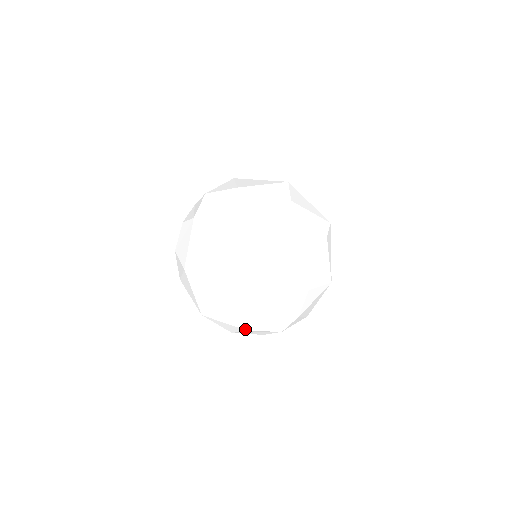
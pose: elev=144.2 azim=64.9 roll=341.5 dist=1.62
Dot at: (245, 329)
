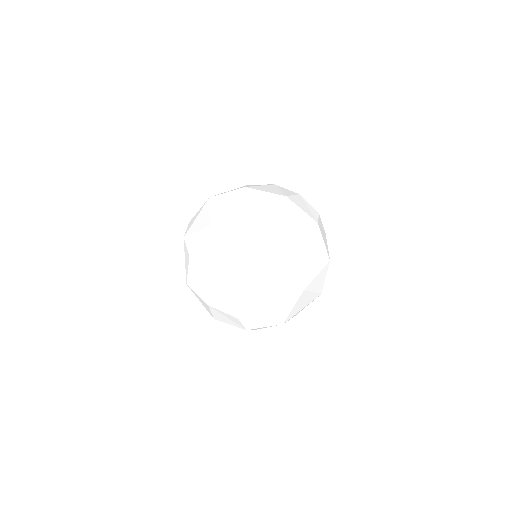
Dot at: (257, 225)
